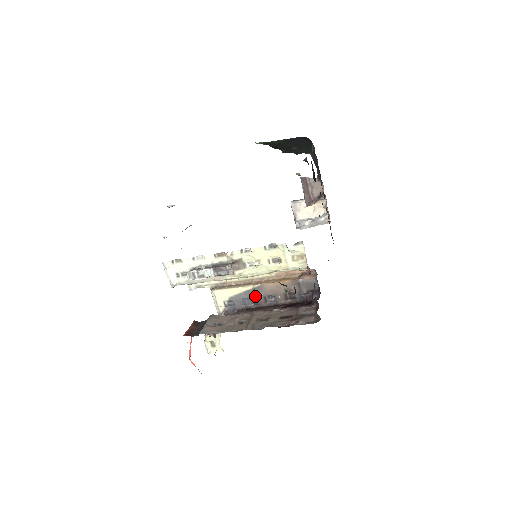
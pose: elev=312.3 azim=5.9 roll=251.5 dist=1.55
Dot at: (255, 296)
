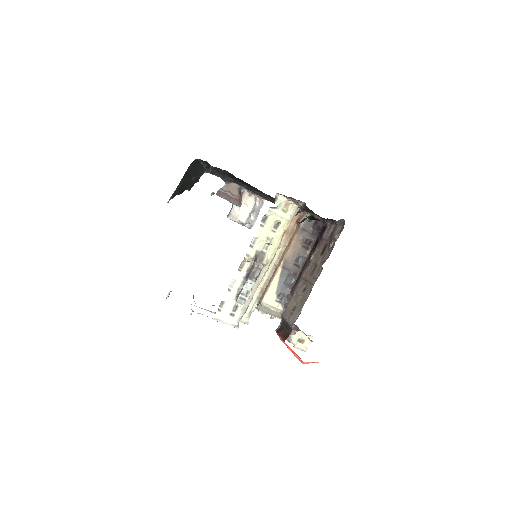
Dot at: (289, 271)
